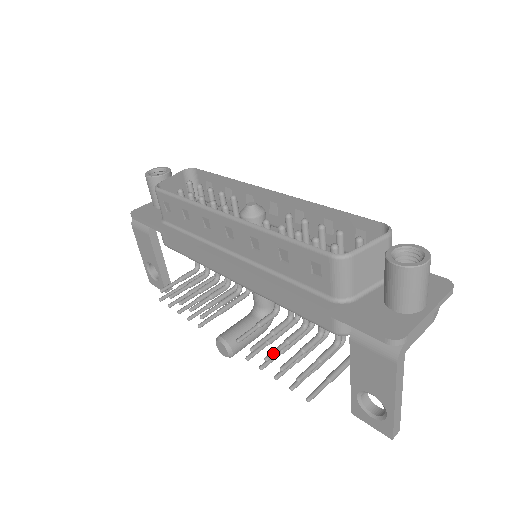
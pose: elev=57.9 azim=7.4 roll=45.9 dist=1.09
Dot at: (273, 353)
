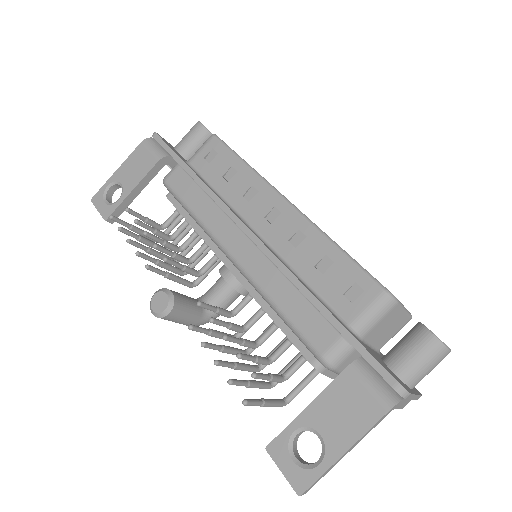
Dot at: (232, 338)
